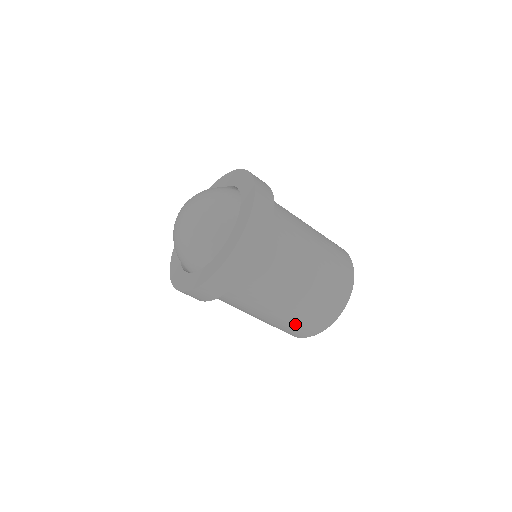
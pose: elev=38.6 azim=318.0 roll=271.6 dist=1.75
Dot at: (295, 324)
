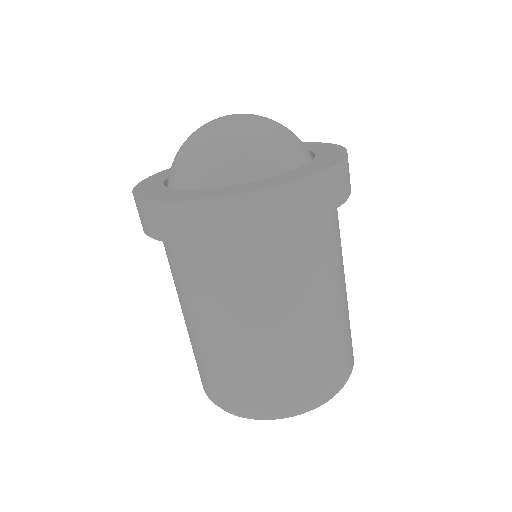
Dot at: (259, 379)
